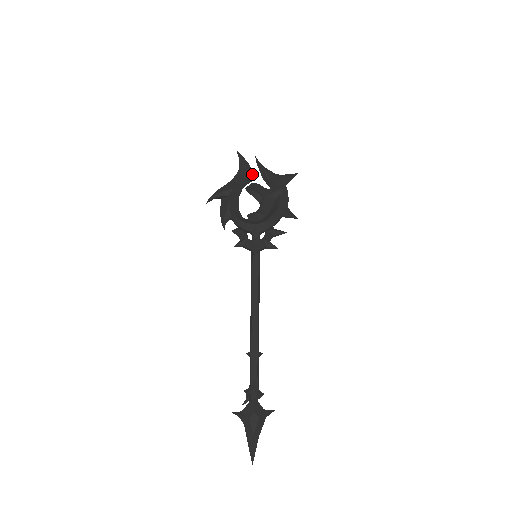
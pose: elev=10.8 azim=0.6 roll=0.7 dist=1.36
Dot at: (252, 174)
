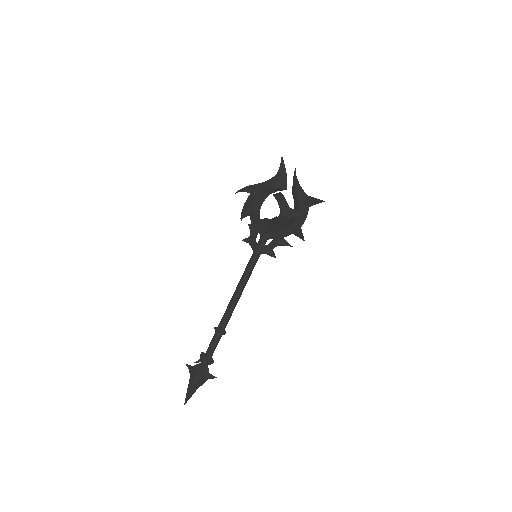
Dot at: (285, 184)
